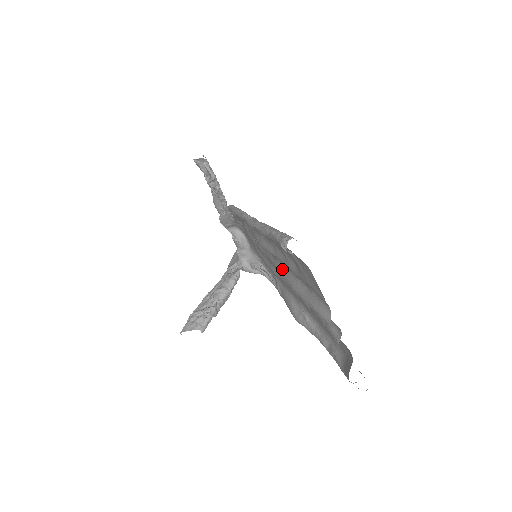
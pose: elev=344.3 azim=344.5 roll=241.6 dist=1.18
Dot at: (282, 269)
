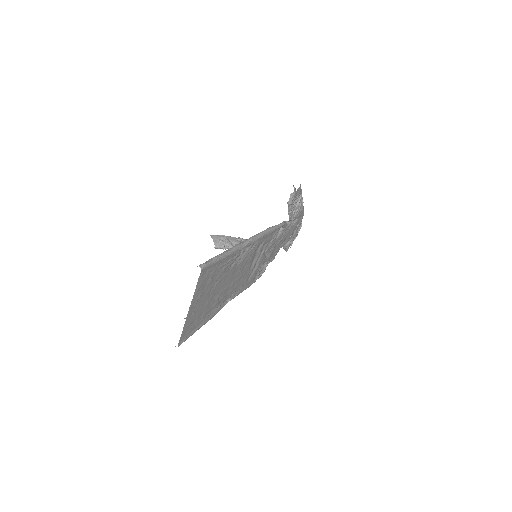
Dot at: (234, 274)
